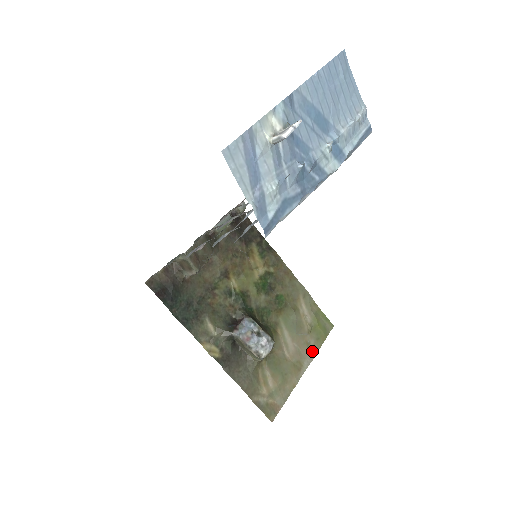
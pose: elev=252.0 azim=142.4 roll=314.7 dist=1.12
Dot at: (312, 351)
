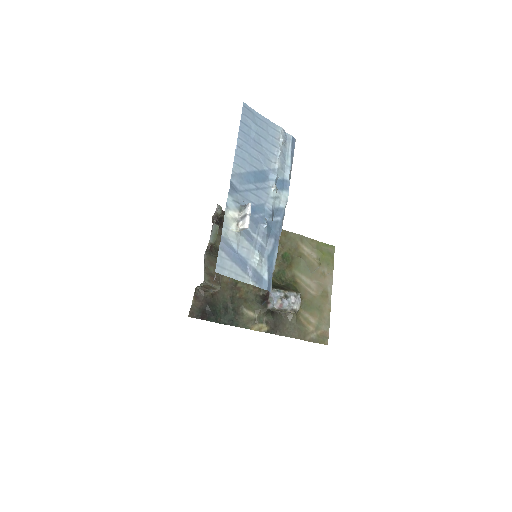
Dot at: (329, 277)
